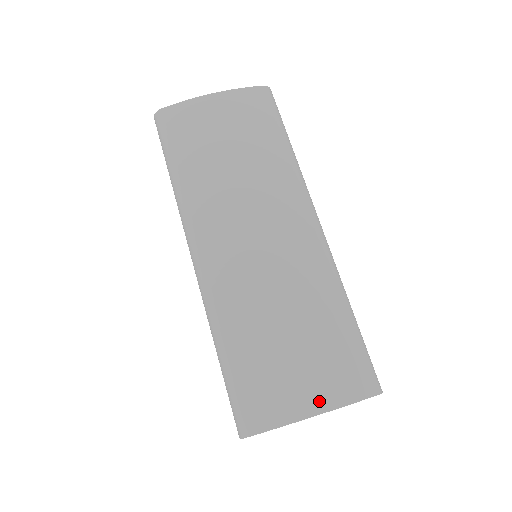
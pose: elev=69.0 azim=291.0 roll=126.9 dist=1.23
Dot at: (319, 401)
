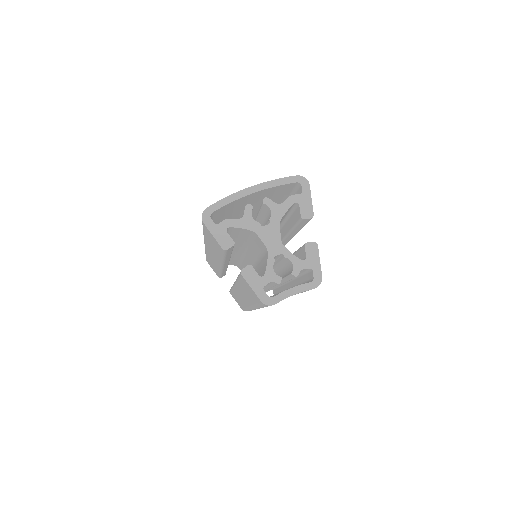
Dot at: occluded
